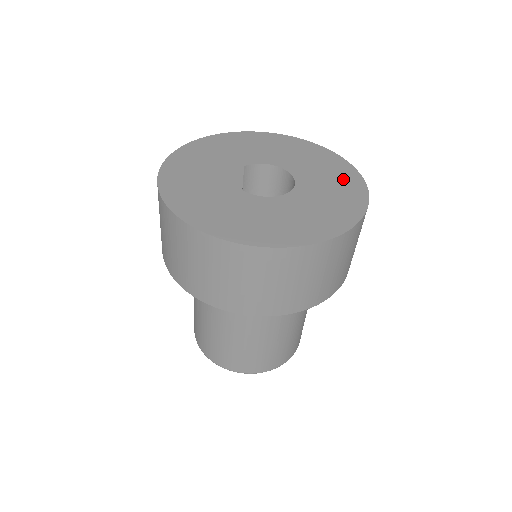
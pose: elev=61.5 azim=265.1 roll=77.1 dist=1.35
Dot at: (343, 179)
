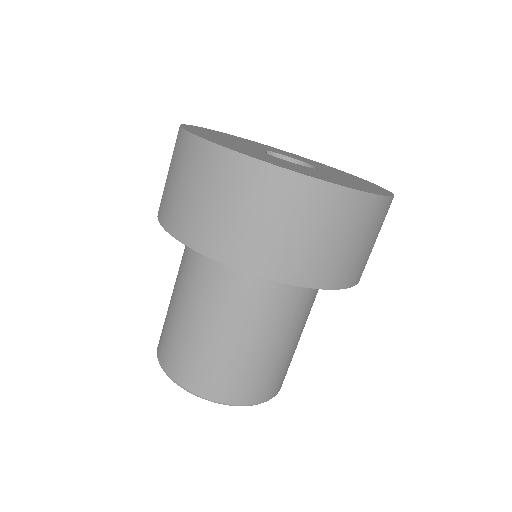
Dot at: (366, 183)
